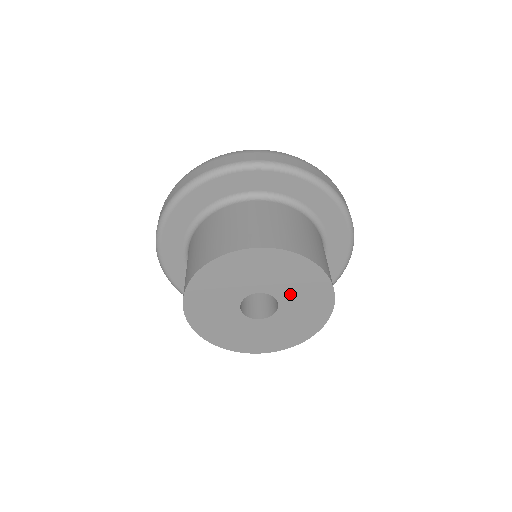
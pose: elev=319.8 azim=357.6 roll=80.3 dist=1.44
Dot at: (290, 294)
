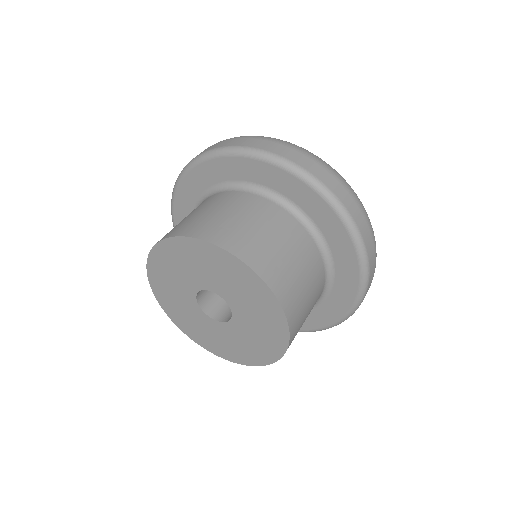
Dot at: (247, 321)
